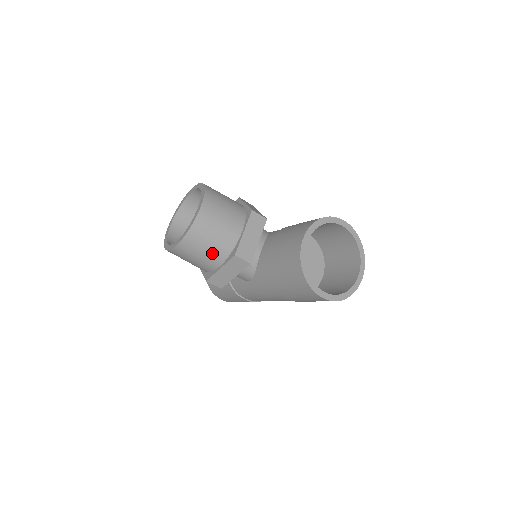
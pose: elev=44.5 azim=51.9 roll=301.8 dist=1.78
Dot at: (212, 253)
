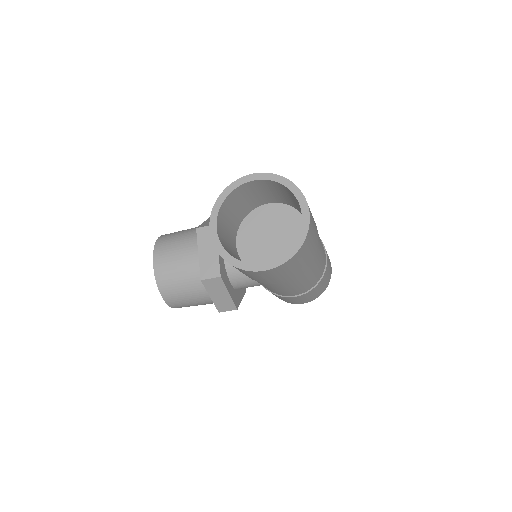
Dot at: (192, 290)
